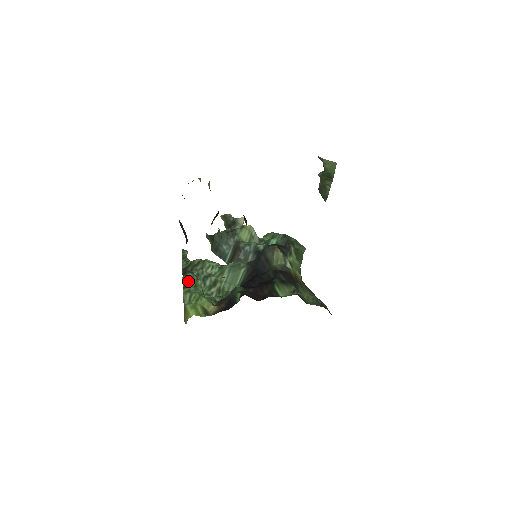
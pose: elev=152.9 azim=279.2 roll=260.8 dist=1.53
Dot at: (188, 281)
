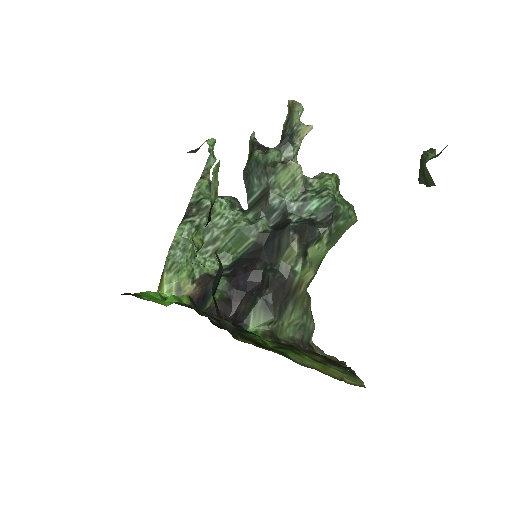
Dot at: (180, 238)
